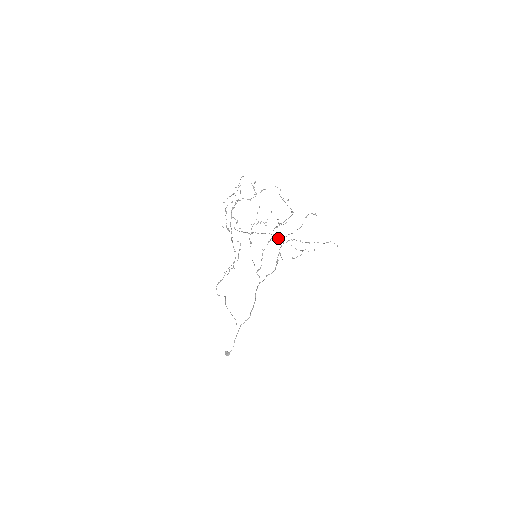
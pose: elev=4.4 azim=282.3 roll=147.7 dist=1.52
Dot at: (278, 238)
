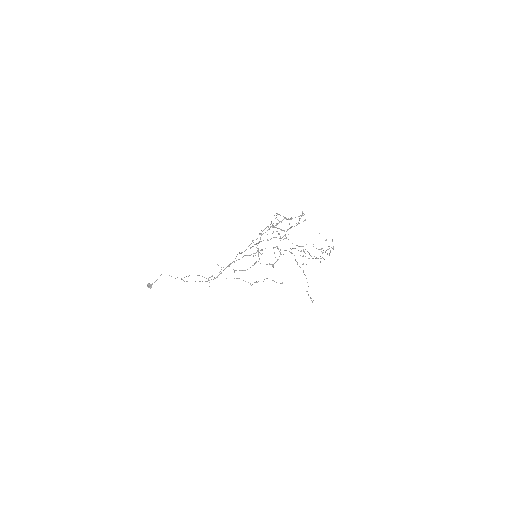
Dot at: occluded
